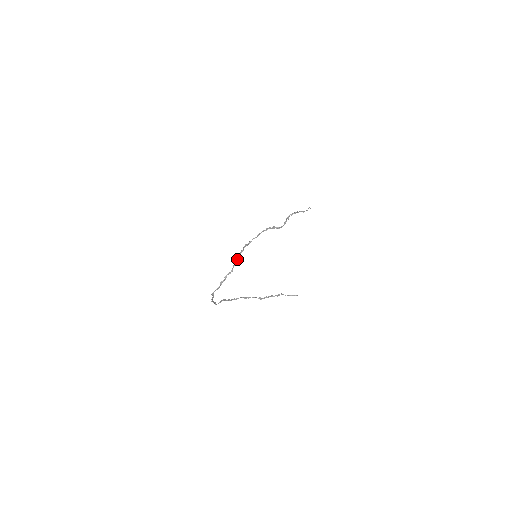
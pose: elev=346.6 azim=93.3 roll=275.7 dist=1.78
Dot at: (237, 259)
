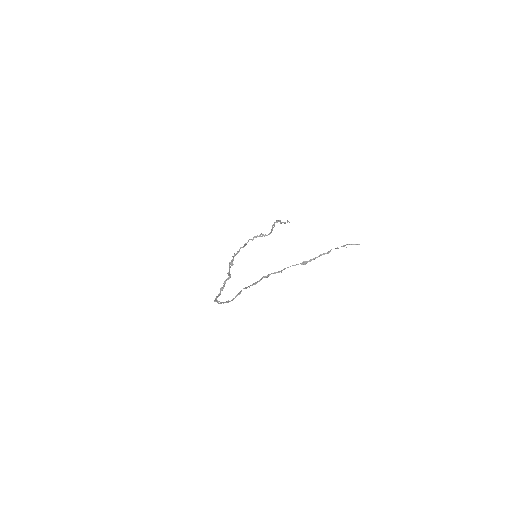
Dot at: (230, 267)
